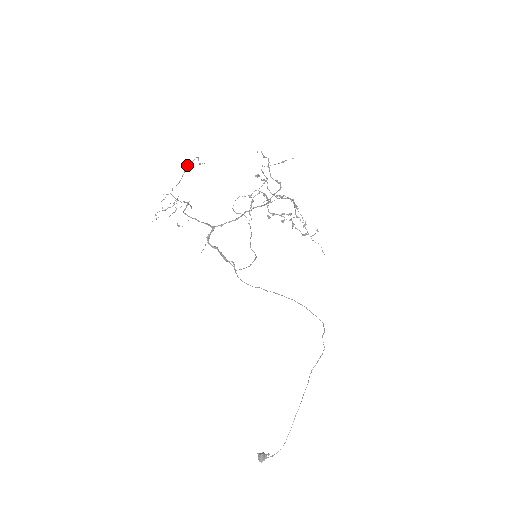
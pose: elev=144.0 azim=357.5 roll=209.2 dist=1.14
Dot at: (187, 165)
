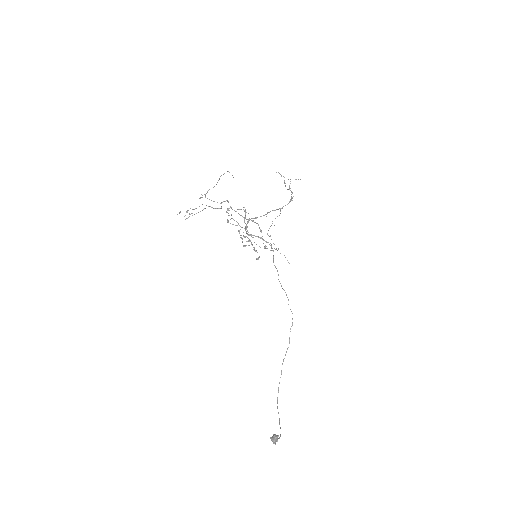
Dot at: (221, 175)
